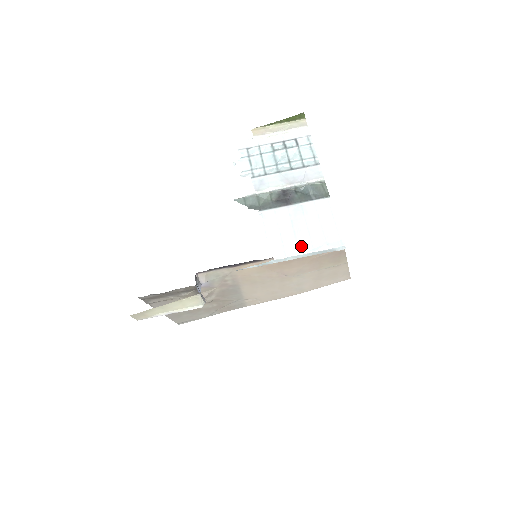
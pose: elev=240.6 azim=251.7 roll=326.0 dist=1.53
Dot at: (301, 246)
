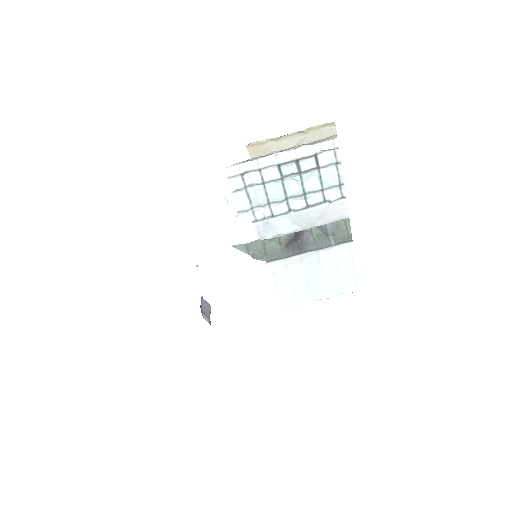
Dot at: (314, 295)
